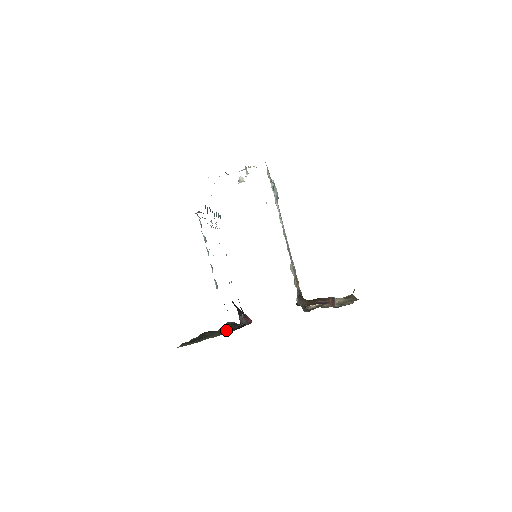
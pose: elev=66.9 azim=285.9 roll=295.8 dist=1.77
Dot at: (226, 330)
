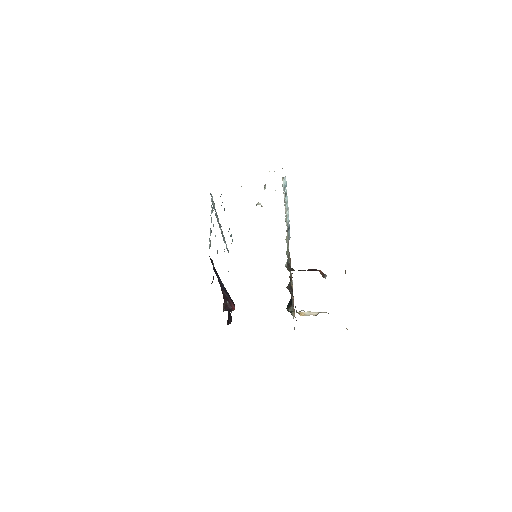
Dot at: occluded
